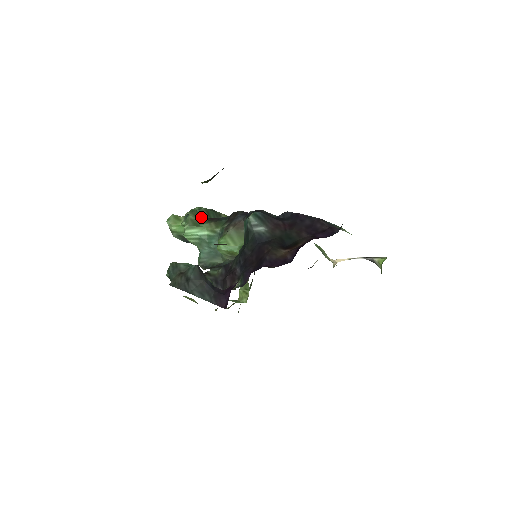
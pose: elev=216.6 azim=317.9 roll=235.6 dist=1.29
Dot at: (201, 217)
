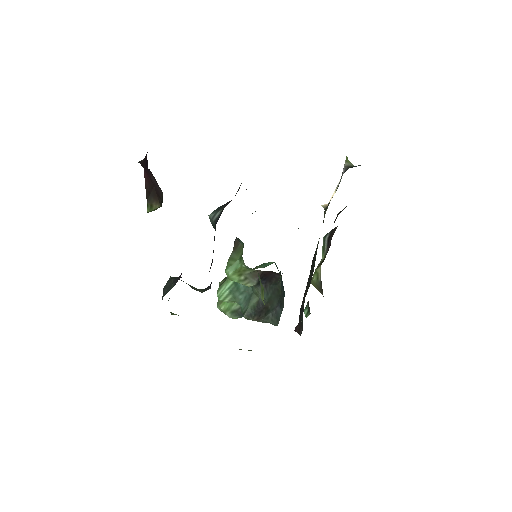
Dot at: occluded
